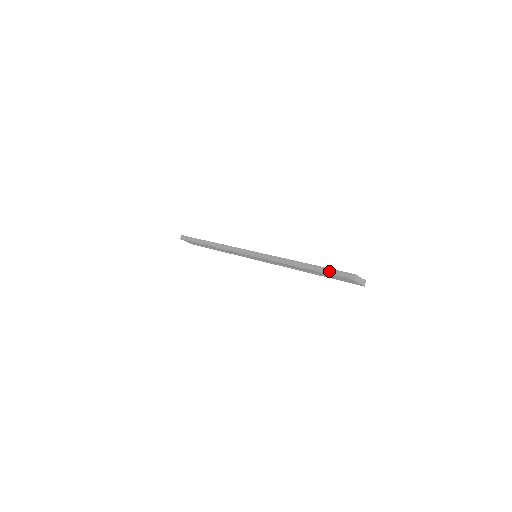
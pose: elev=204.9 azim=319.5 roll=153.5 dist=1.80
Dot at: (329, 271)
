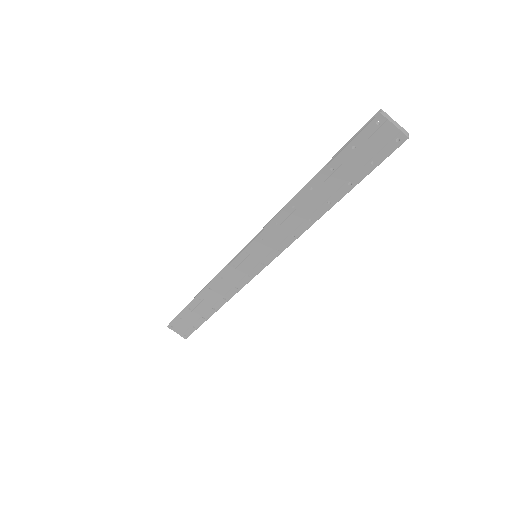
Dot at: (345, 148)
